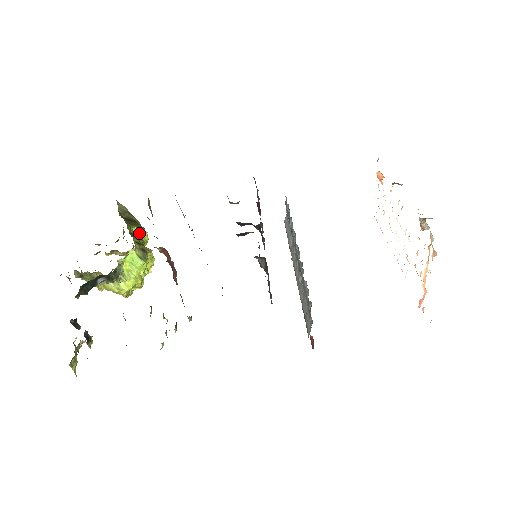
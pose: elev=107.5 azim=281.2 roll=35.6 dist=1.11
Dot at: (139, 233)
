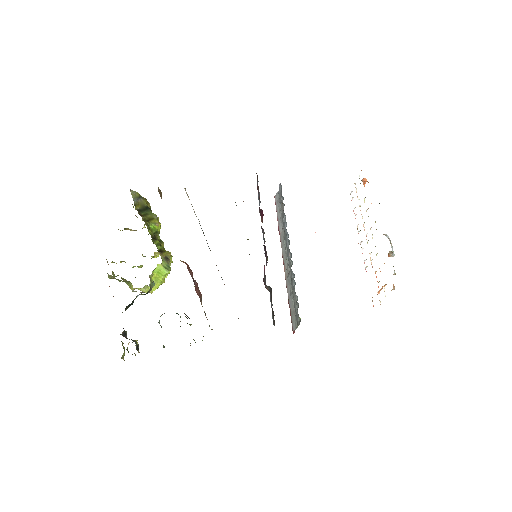
Dot at: (155, 226)
